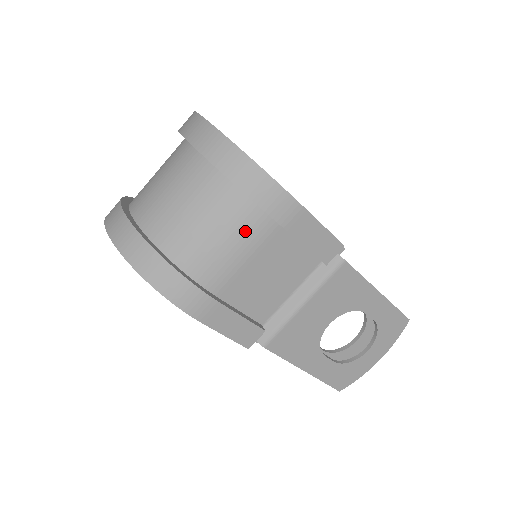
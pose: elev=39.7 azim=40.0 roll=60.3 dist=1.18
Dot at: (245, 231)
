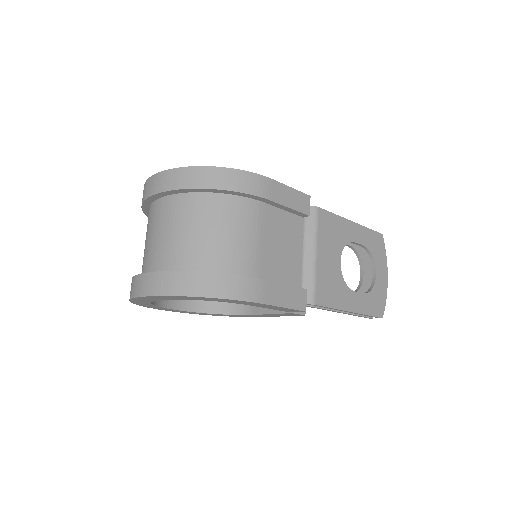
Dot at: (246, 219)
